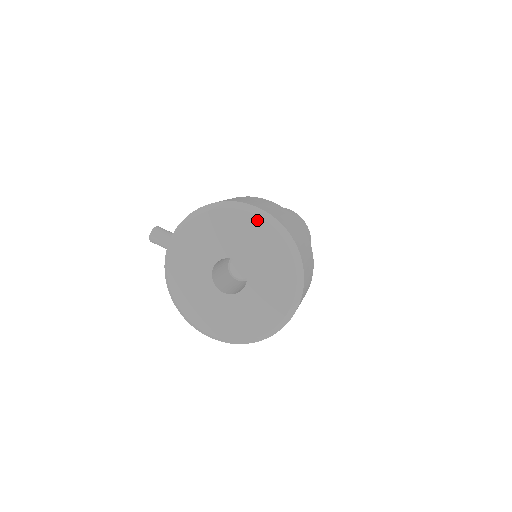
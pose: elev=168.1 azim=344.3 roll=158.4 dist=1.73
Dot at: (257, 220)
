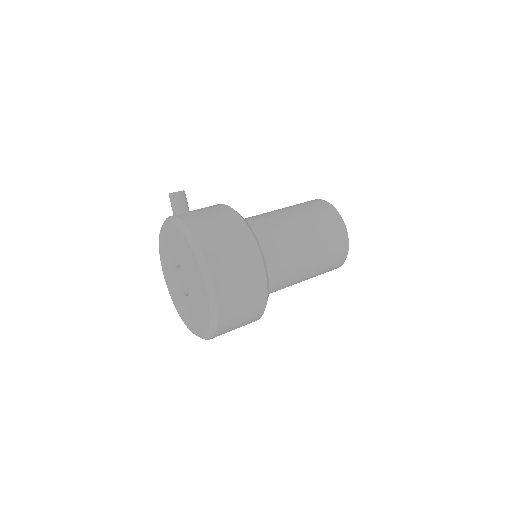
Dot at: (205, 292)
